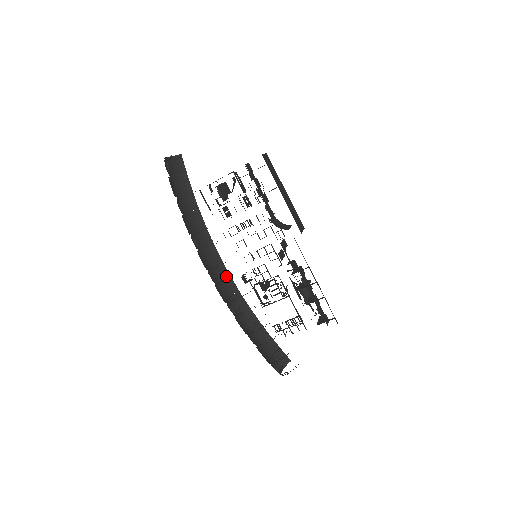
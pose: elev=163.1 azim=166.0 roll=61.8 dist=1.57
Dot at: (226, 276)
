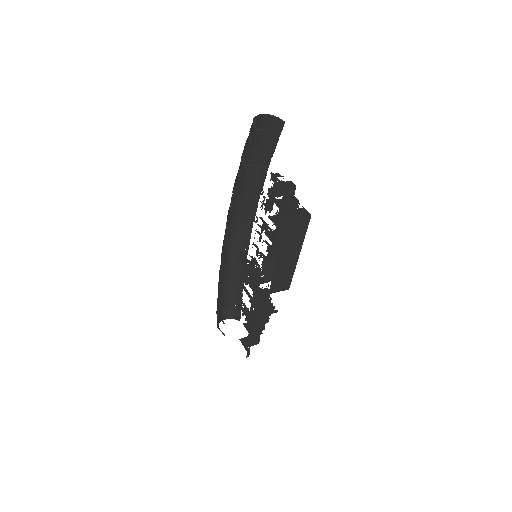
Dot at: (248, 234)
